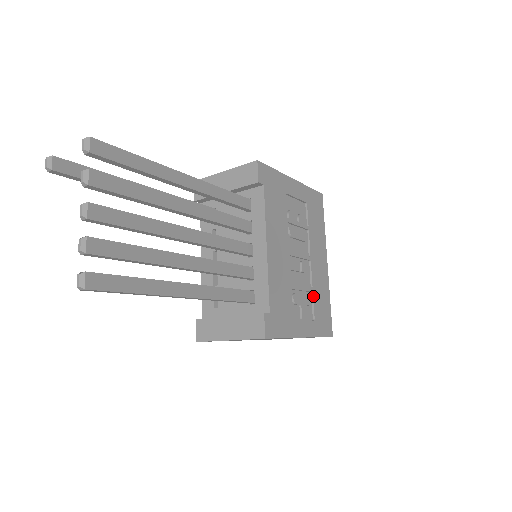
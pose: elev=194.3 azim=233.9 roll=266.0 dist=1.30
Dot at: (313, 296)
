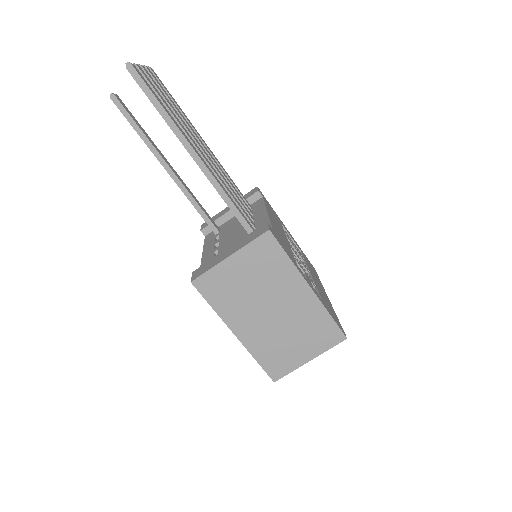
Dot at: (317, 288)
